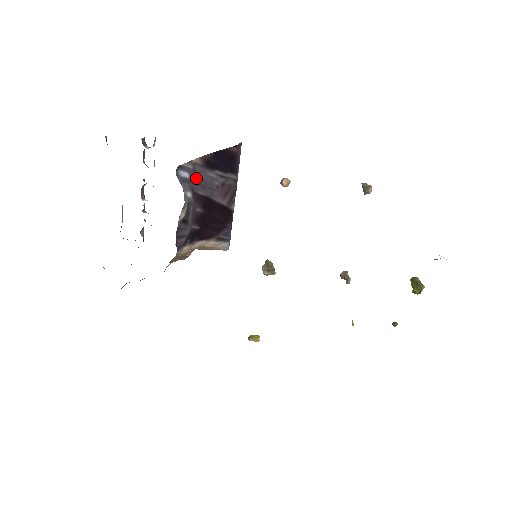
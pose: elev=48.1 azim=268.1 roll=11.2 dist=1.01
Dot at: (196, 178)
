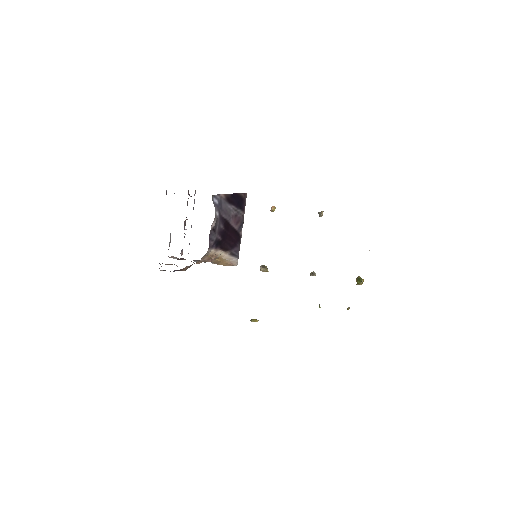
Dot at: (221, 206)
